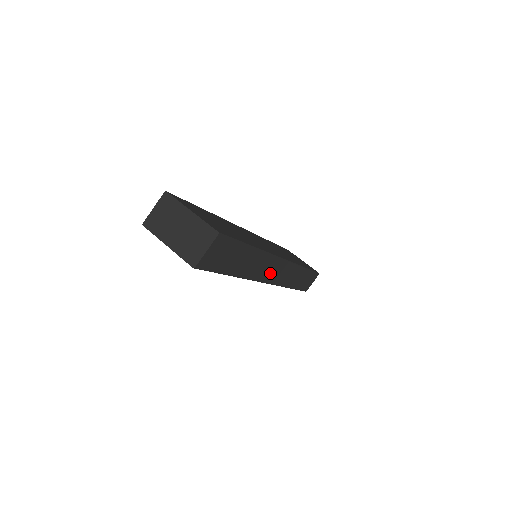
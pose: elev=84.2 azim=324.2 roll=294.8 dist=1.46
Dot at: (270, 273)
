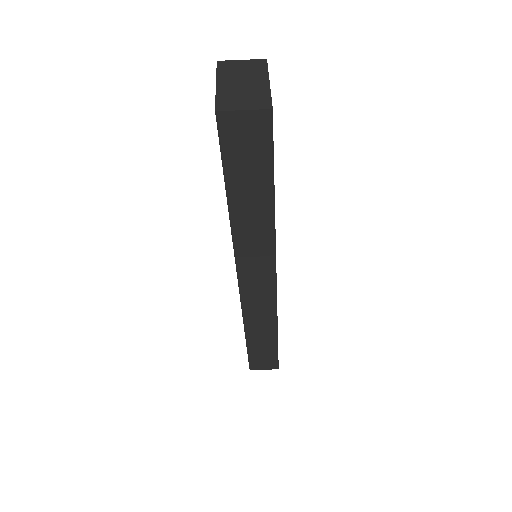
Dot at: (252, 273)
